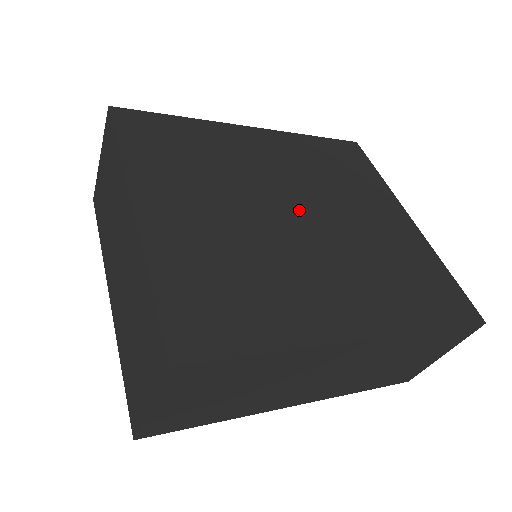
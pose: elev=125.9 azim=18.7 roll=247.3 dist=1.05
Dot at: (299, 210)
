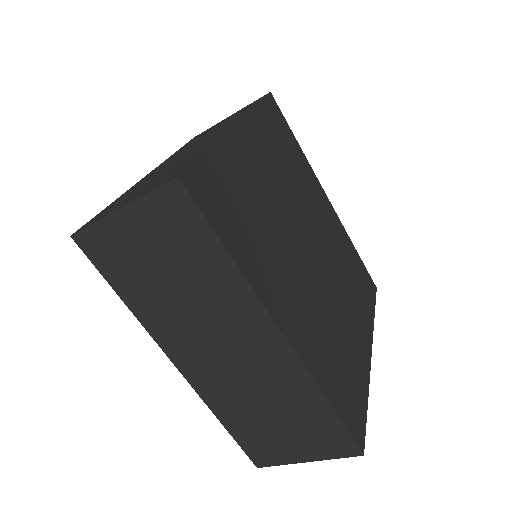
Dot at: (315, 252)
